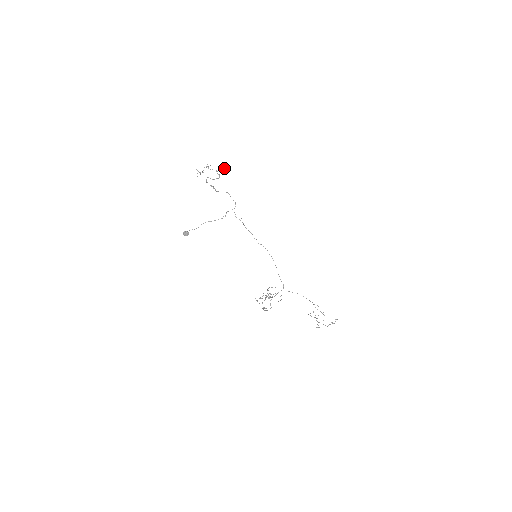
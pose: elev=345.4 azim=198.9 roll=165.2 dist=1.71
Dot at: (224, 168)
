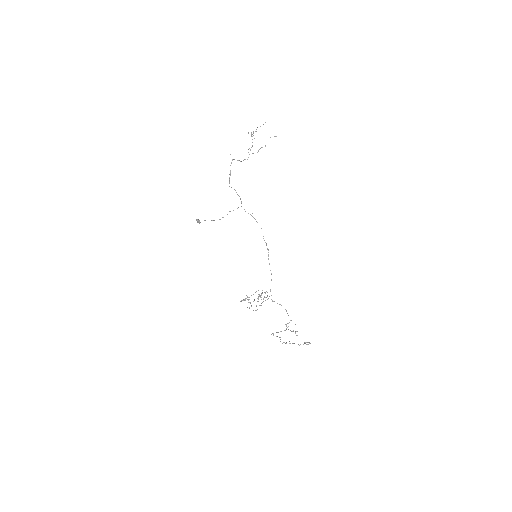
Dot at: occluded
